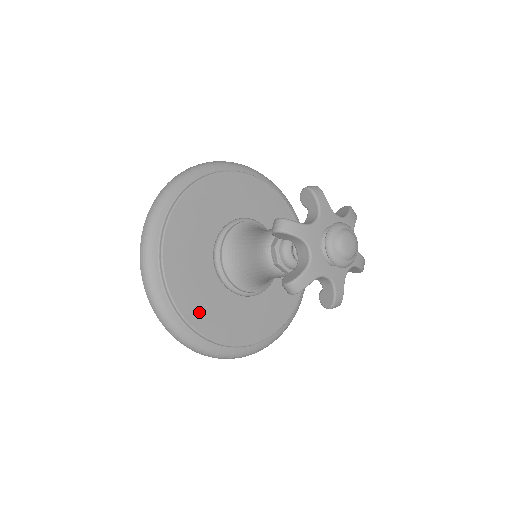
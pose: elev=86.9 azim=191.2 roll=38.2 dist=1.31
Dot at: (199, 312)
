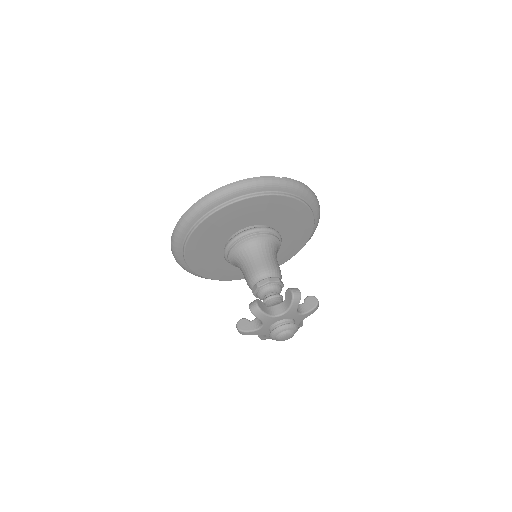
Dot at: (198, 262)
